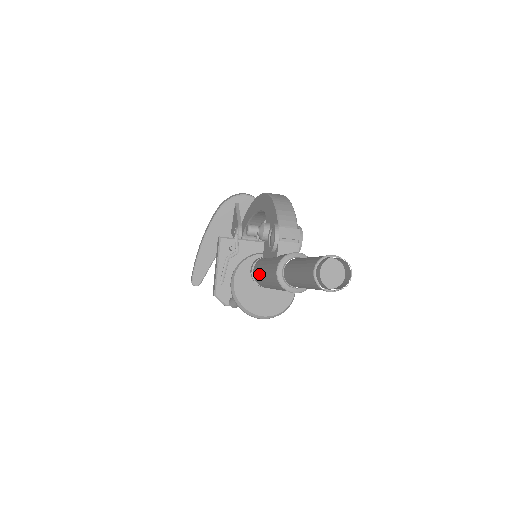
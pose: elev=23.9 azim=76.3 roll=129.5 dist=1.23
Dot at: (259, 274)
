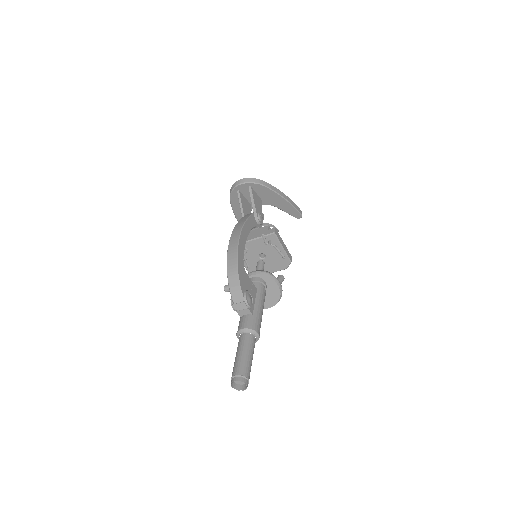
Dot at: occluded
